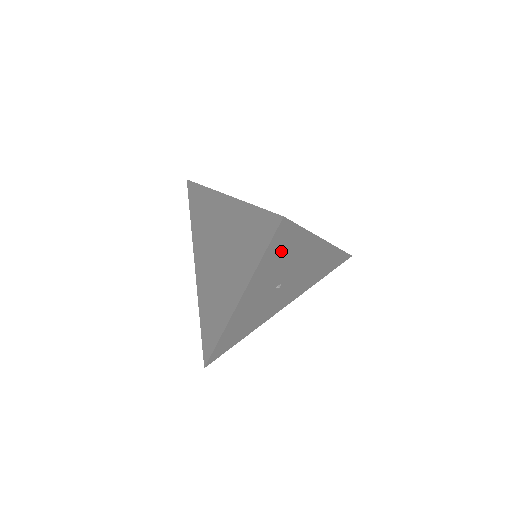
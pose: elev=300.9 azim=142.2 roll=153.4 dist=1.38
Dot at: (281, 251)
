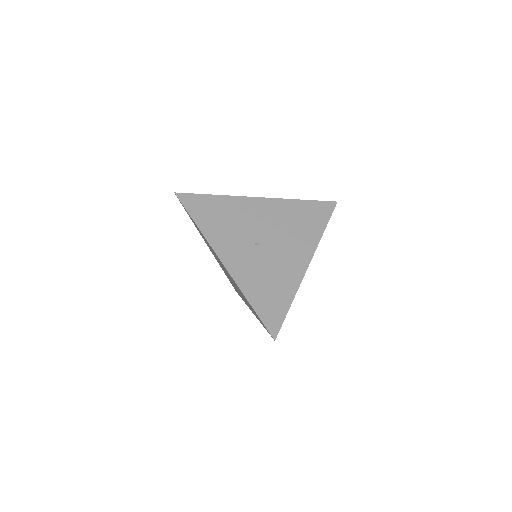
Dot at: occluded
